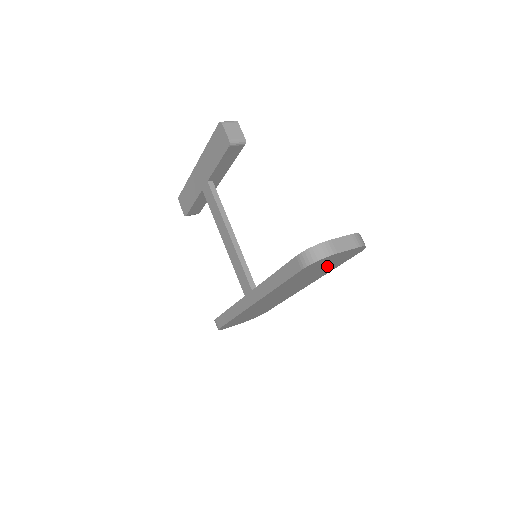
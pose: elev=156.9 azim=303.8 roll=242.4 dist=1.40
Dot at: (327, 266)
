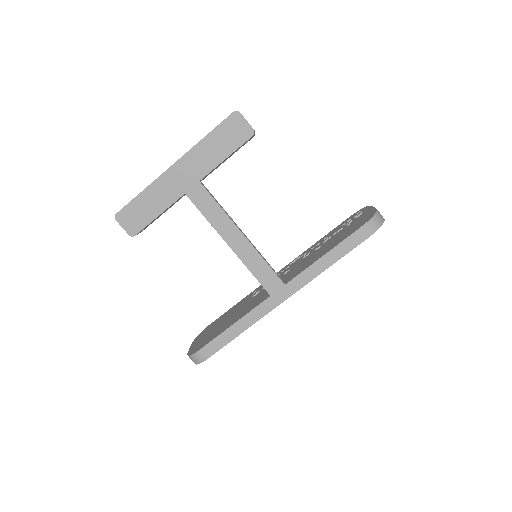
Dot at: occluded
